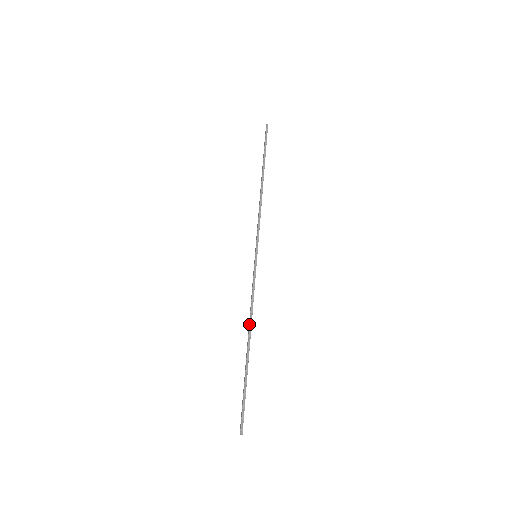
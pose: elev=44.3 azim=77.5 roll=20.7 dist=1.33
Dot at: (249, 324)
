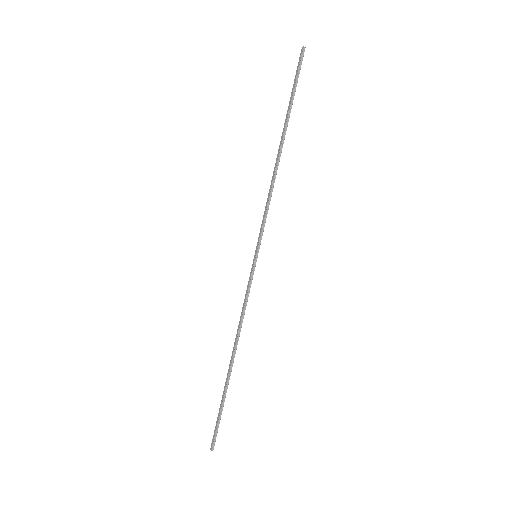
Dot at: (236, 340)
